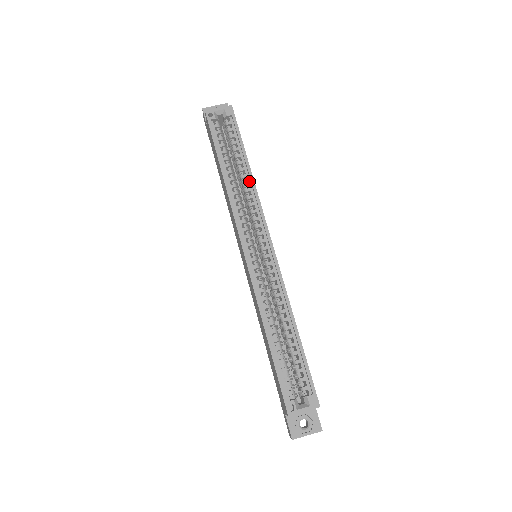
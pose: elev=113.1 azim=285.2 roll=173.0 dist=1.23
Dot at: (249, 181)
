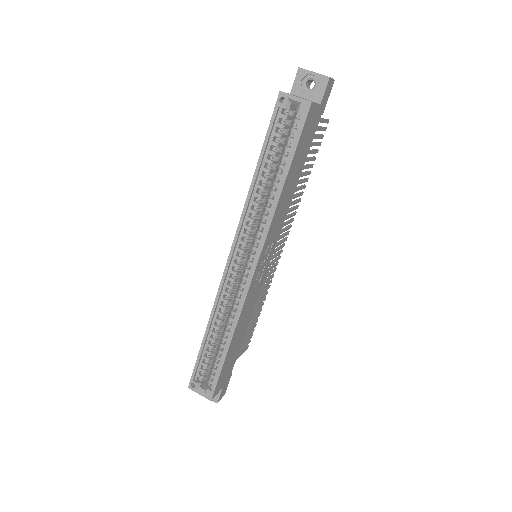
Dot at: (274, 201)
